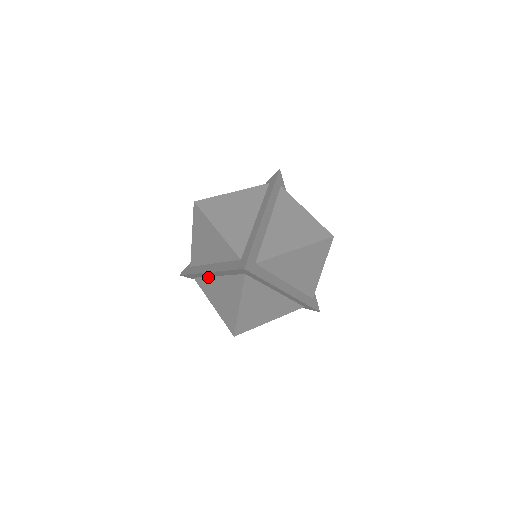
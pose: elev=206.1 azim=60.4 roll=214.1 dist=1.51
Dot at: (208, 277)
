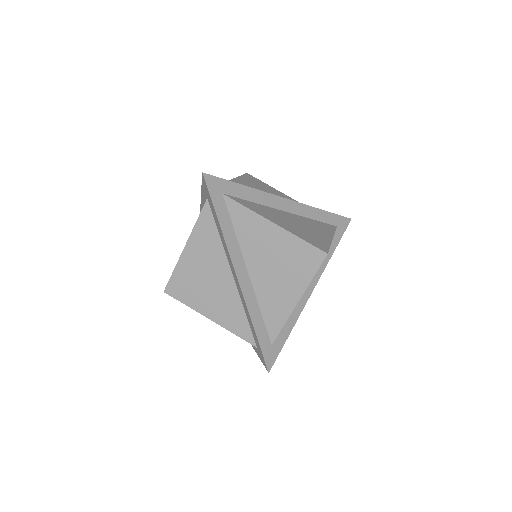
Dot at: occluded
